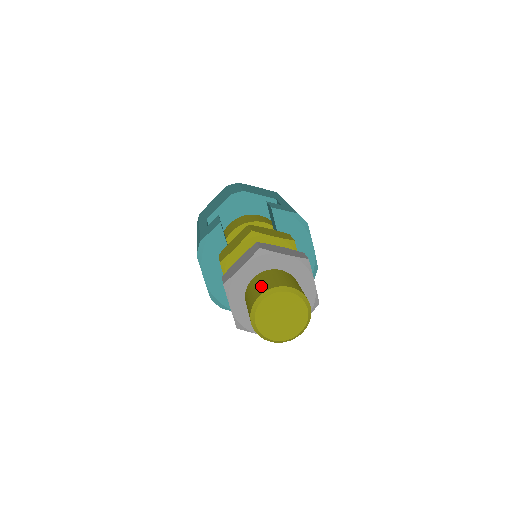
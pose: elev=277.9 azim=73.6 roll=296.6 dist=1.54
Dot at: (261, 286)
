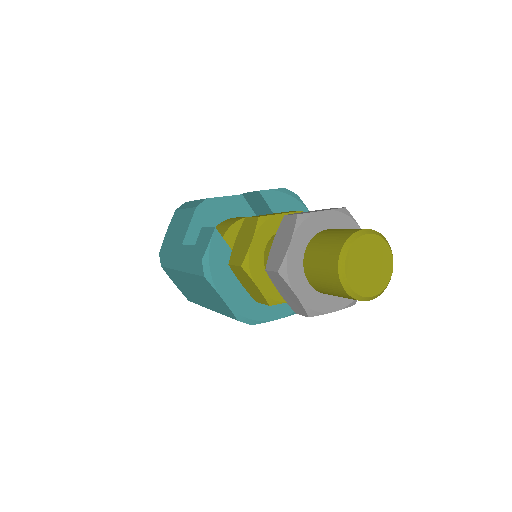
Dot at: (330, 246)
